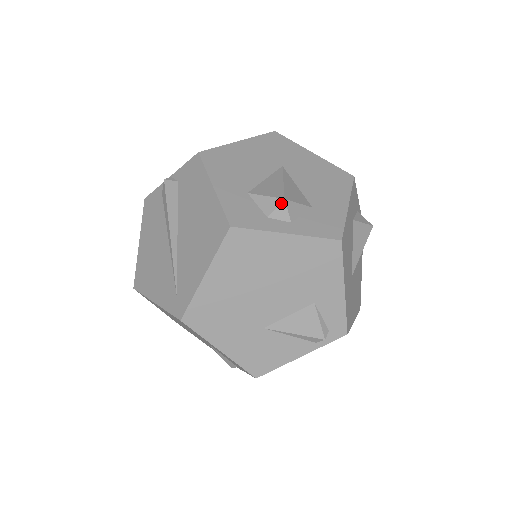
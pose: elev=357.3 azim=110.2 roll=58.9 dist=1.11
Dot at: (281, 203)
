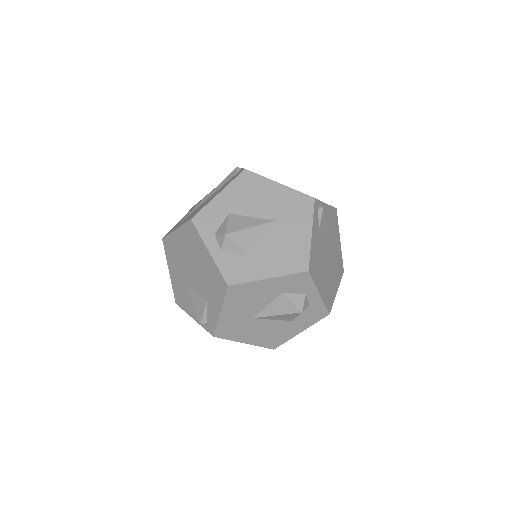
Dot at: (223, 235)
